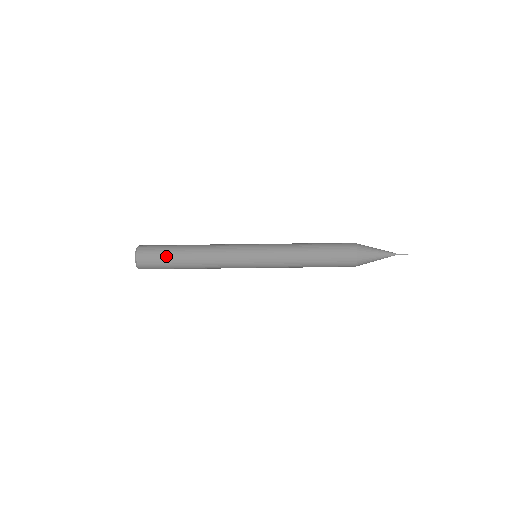
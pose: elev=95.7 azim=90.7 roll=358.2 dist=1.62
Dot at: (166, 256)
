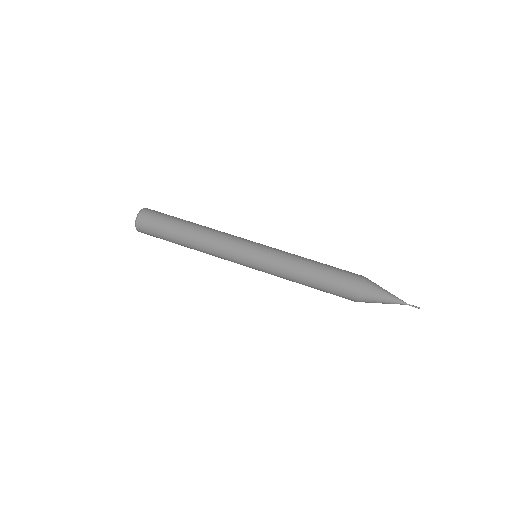
Dot at: (164, 231)
